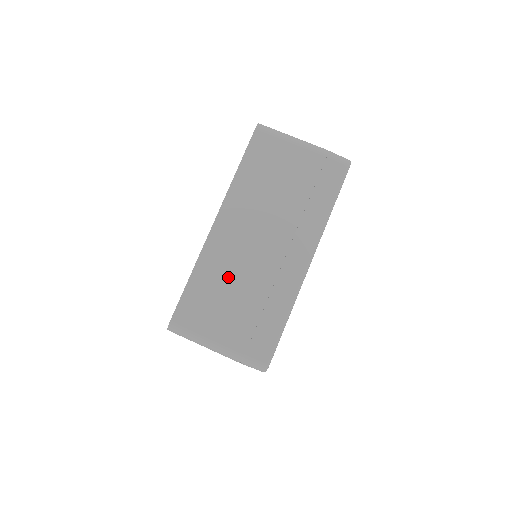
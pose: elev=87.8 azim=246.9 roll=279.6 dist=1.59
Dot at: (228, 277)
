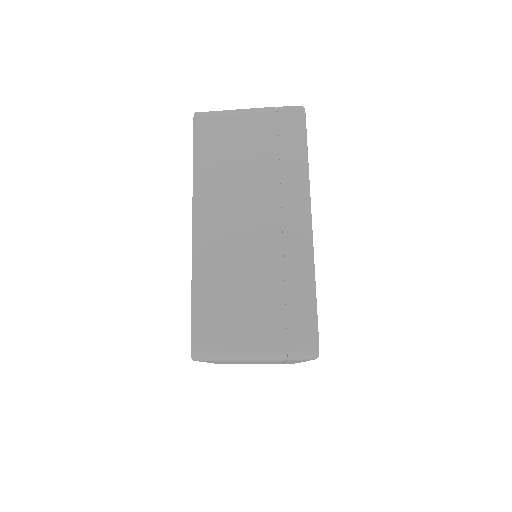
Dot at: occluded
